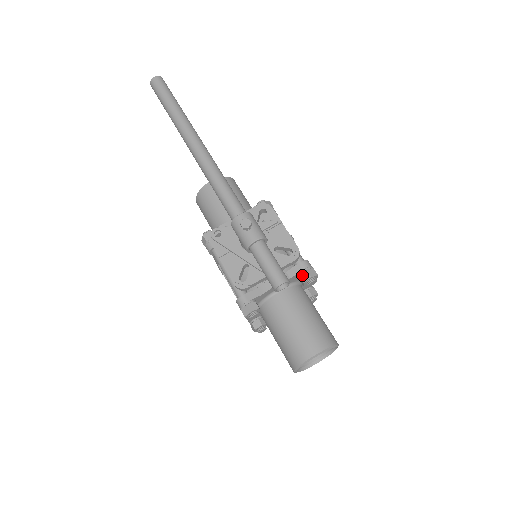
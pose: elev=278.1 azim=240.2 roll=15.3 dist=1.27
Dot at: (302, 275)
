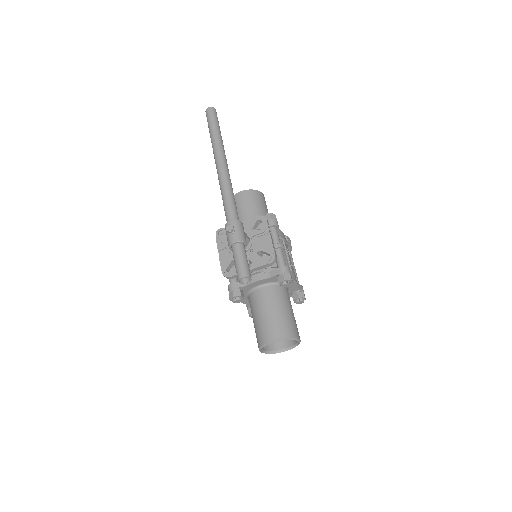
Dot at: (279, 277)
